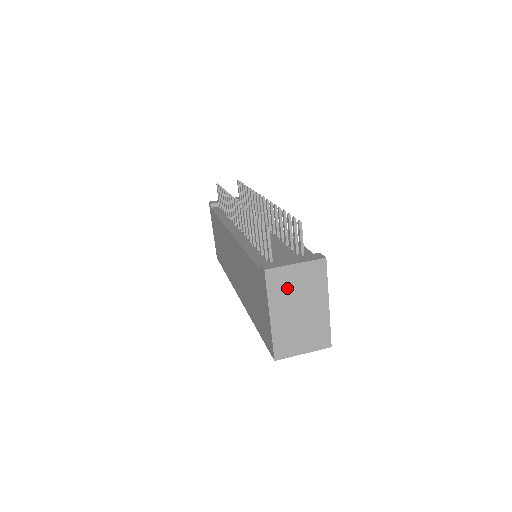
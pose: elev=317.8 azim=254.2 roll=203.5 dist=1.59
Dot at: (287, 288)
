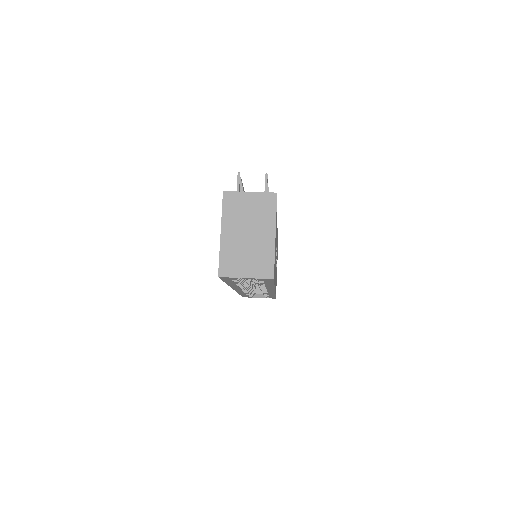
Dot at: (240, 211)
